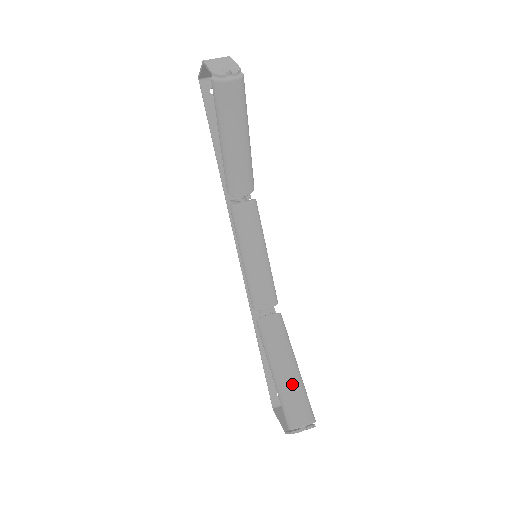
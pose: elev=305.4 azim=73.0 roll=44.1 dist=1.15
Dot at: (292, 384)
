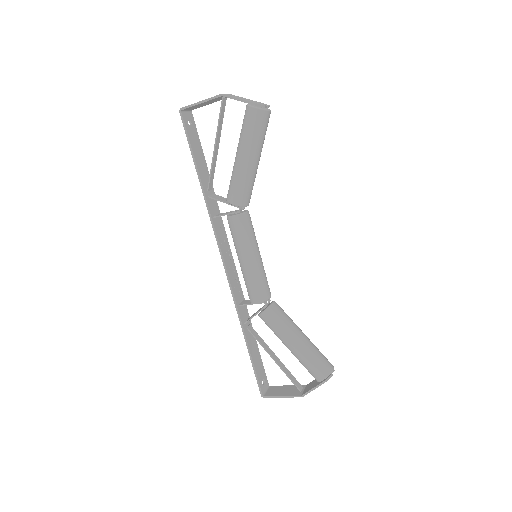
Dot at: (313, 345)
